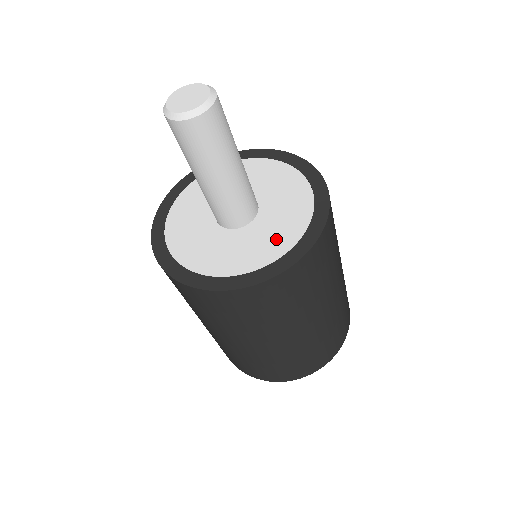
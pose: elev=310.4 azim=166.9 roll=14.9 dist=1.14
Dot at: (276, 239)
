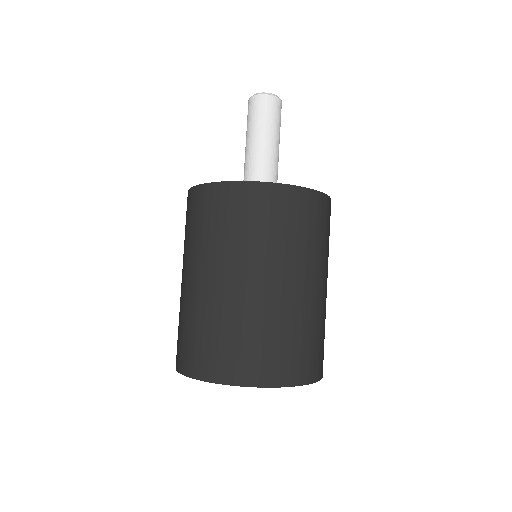
Dot at: occluded
